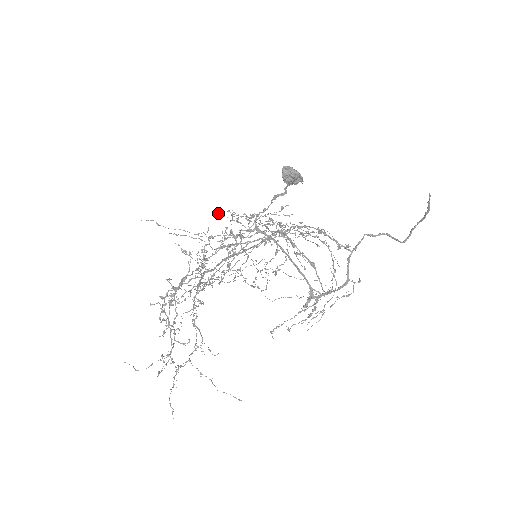
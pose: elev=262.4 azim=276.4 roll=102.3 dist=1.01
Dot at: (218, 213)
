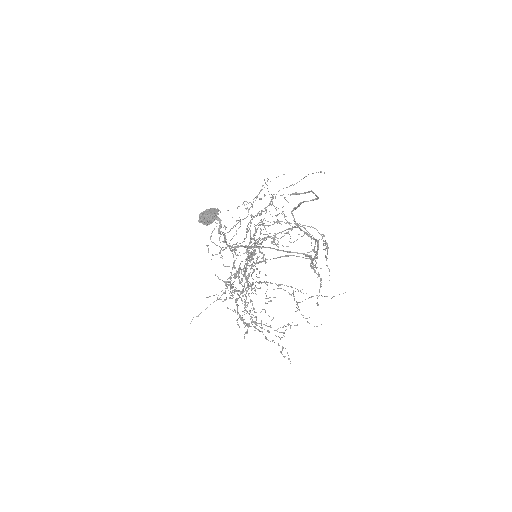
Dot at: (208, 245)
